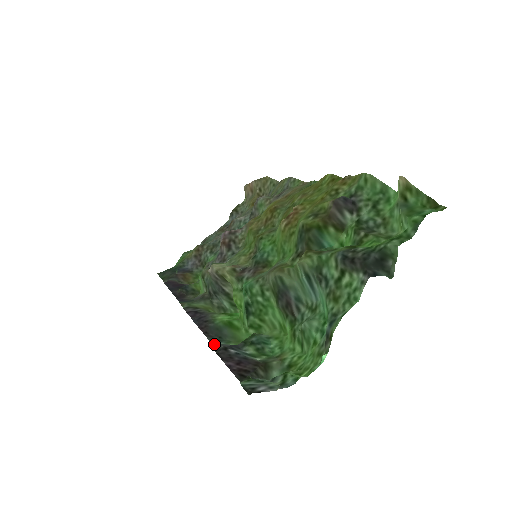
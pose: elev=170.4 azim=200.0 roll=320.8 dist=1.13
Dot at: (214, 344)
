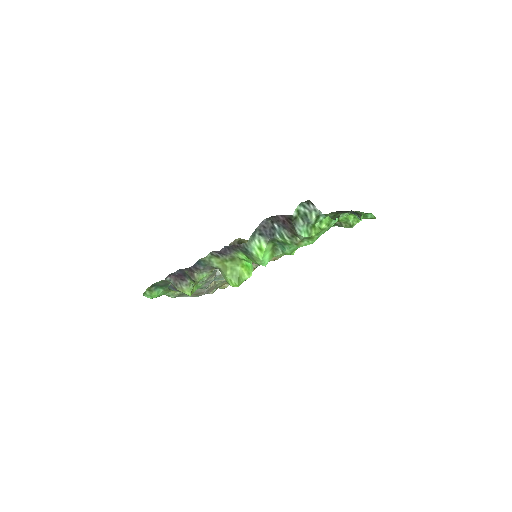
Dot at: (260, 227)
